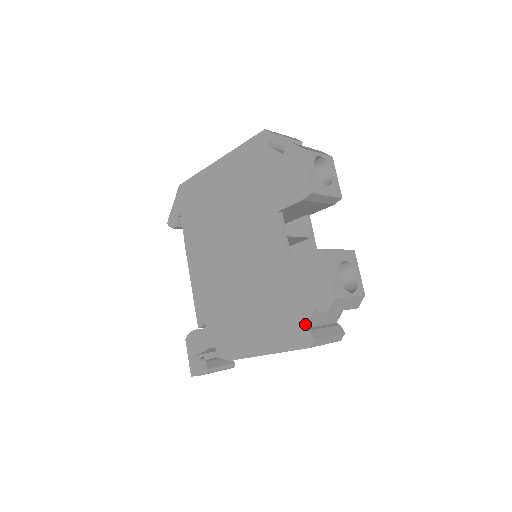
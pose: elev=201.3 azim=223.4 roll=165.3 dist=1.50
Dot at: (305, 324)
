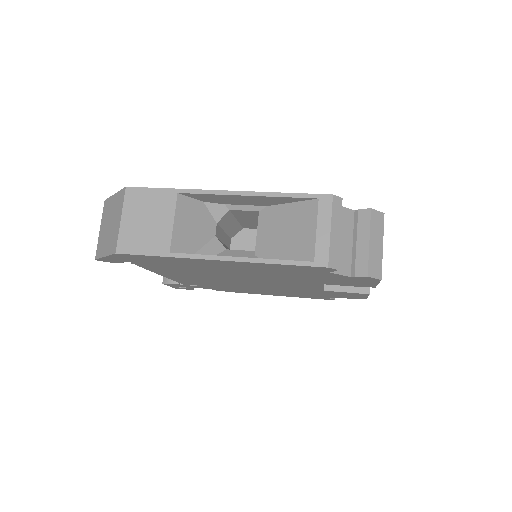
Dot at: (329, 298)
